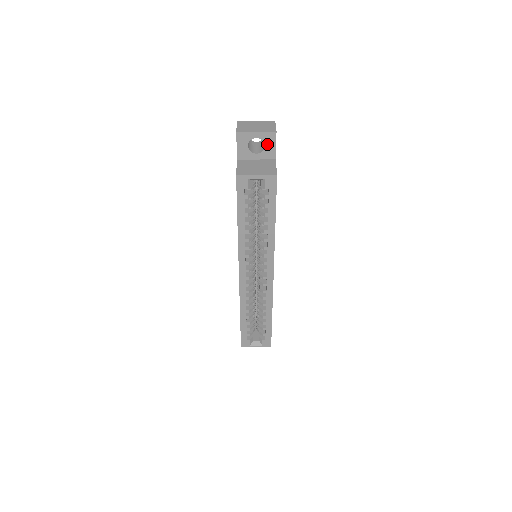
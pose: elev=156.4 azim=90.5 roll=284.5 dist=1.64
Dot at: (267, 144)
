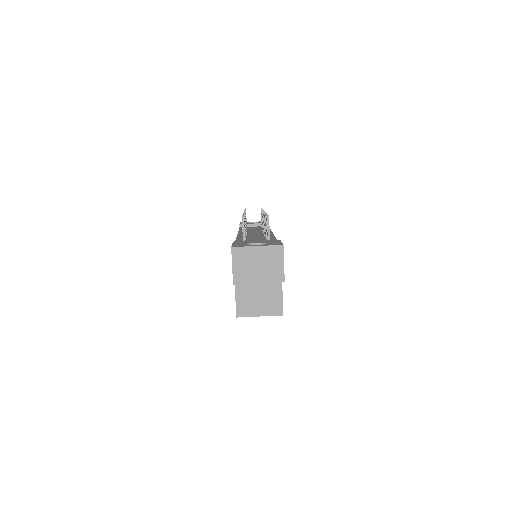
Dot at: occluded
